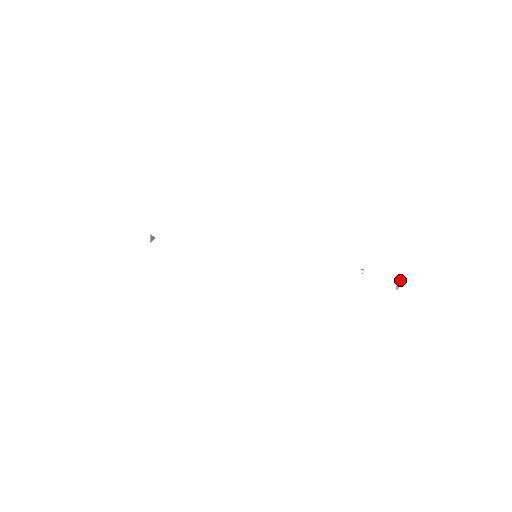
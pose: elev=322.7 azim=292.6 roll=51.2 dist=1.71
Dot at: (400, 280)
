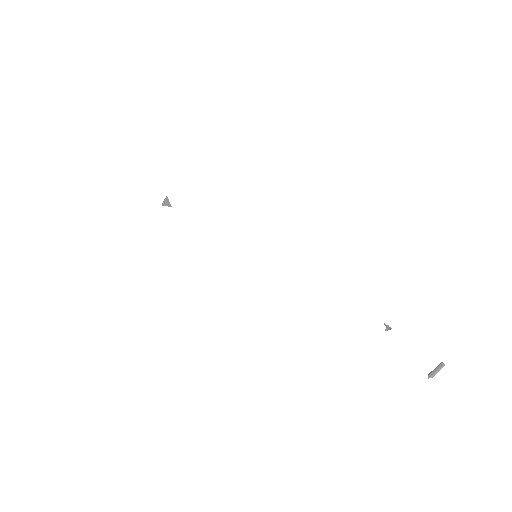
Dot at: (442, 365)
